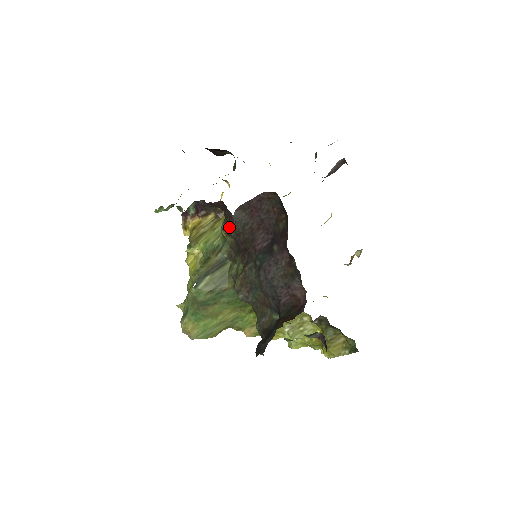
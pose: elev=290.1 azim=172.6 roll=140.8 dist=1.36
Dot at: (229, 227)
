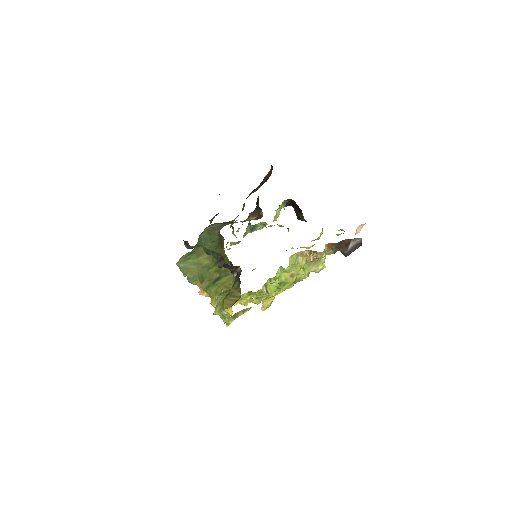
Dot at: occluded
